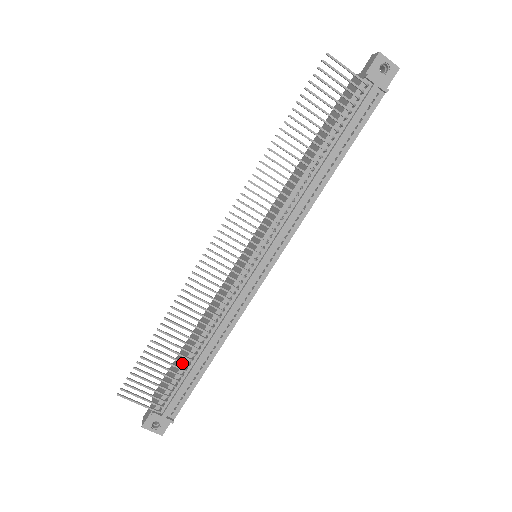
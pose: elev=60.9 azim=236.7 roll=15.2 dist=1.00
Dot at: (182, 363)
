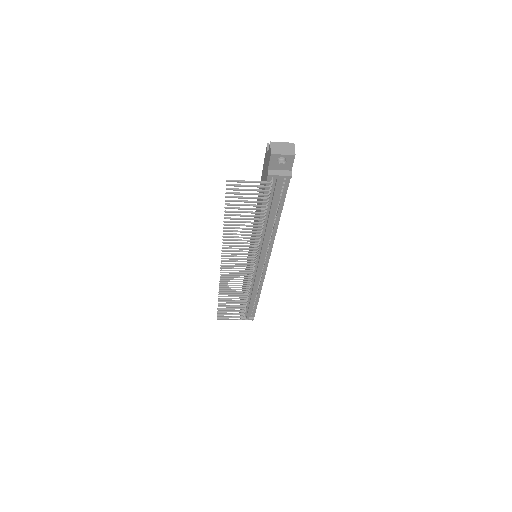
Dot at: (242, 306)
